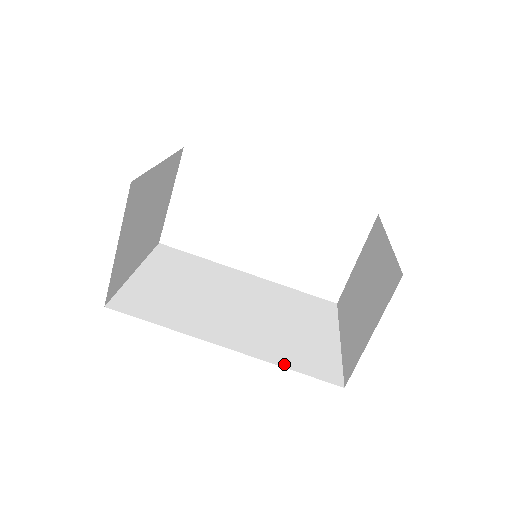
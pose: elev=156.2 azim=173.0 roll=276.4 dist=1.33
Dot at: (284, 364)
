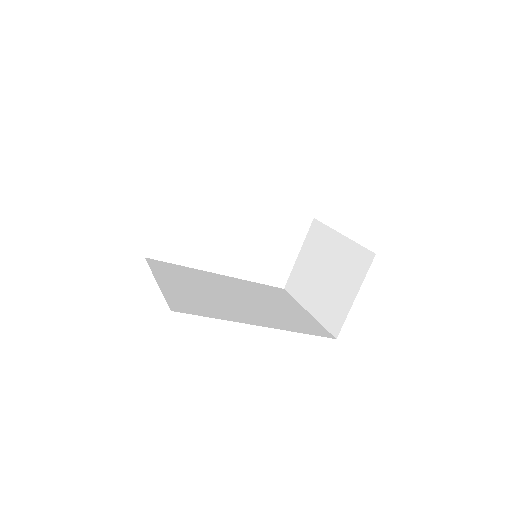
Dot at: (299, 331)
